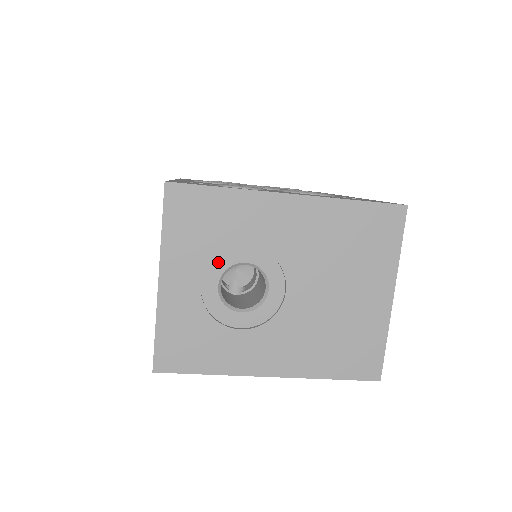
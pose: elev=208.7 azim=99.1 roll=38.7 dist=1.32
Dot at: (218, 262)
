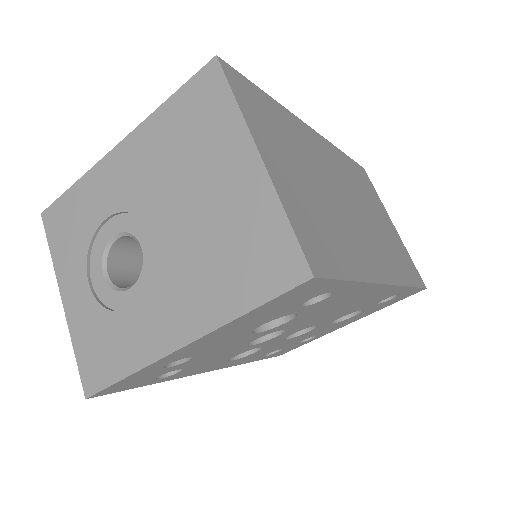
Dot at: (95, 252)
